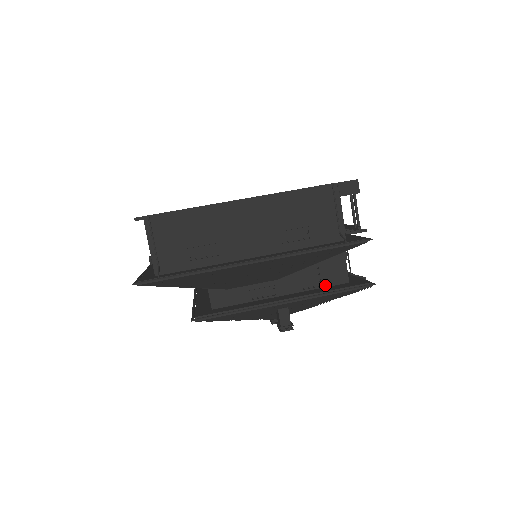
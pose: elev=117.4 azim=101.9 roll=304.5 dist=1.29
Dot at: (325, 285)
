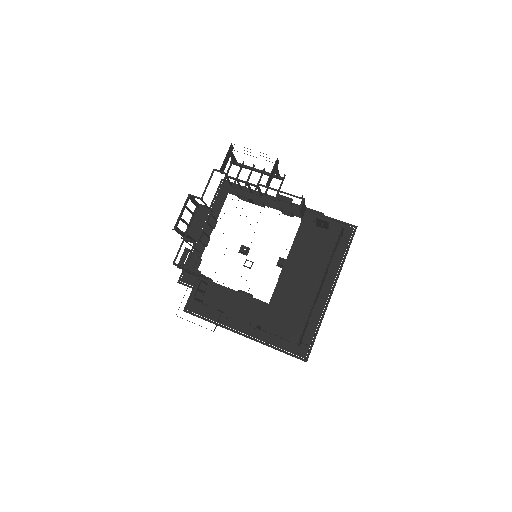
Dot at: occluded
